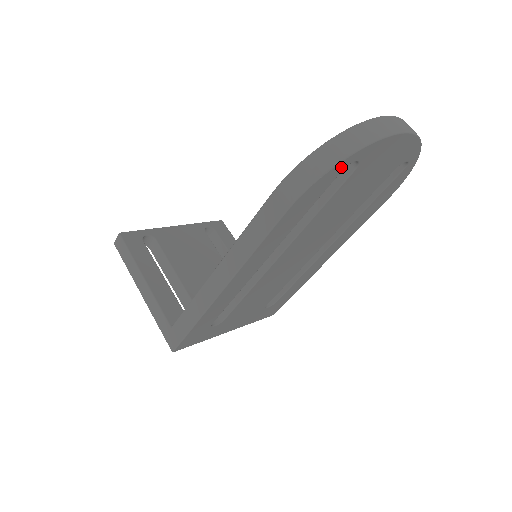
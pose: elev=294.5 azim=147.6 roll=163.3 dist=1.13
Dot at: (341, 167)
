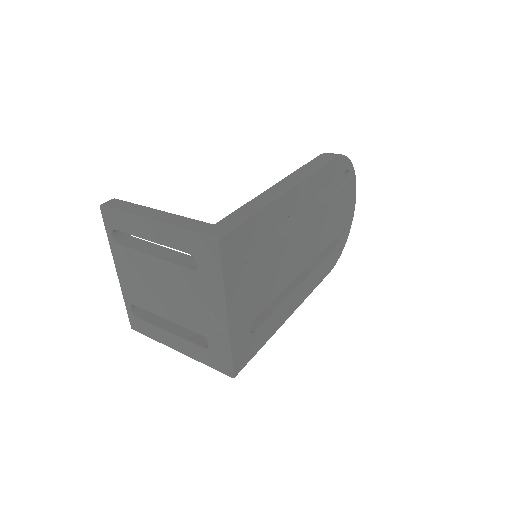
Dot at: (348, 166)
